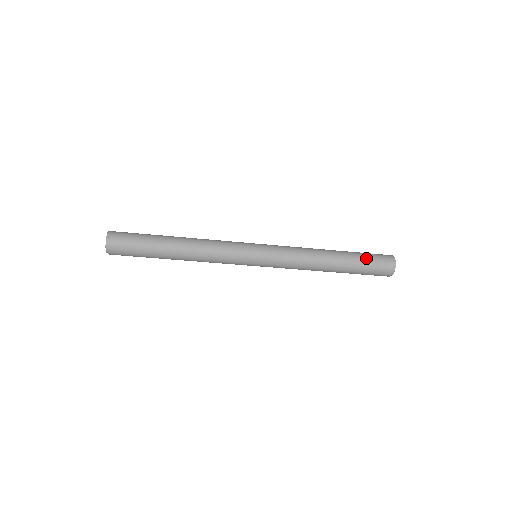
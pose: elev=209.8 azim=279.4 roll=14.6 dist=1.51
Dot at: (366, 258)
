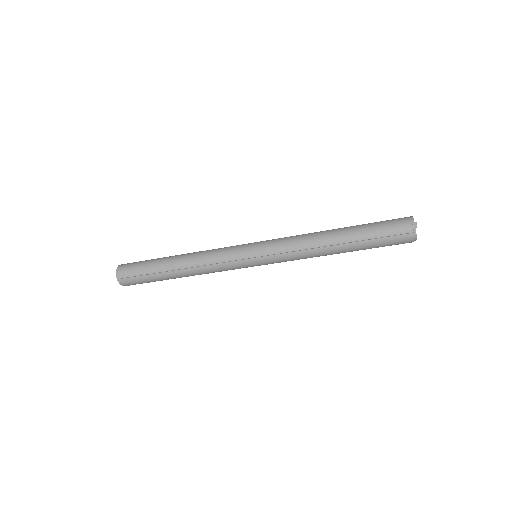
Dot at: (377, 234)
